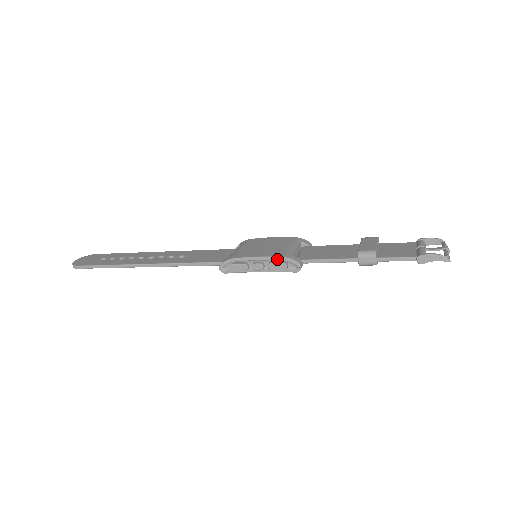
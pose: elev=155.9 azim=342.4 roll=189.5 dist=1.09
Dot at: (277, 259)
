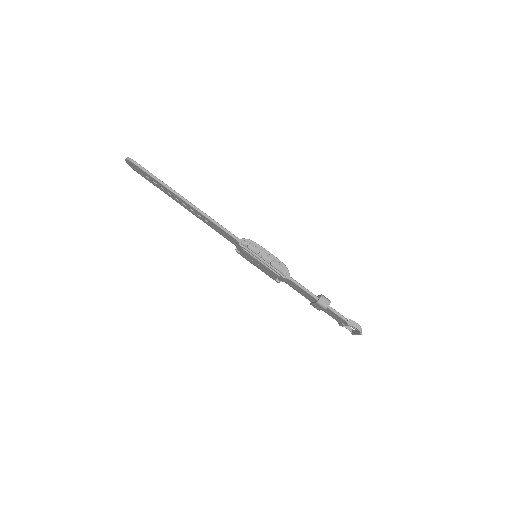
Dot at: (280, 262)
